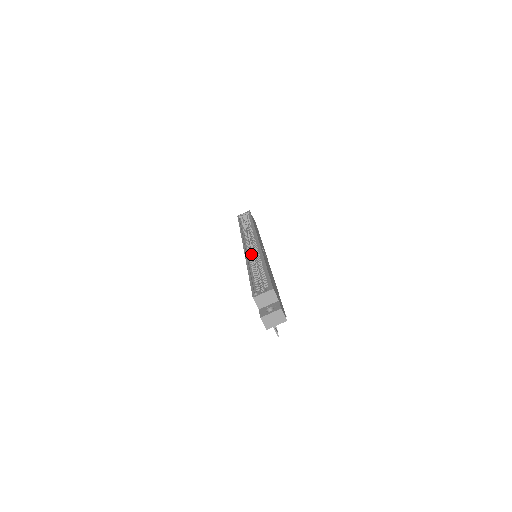
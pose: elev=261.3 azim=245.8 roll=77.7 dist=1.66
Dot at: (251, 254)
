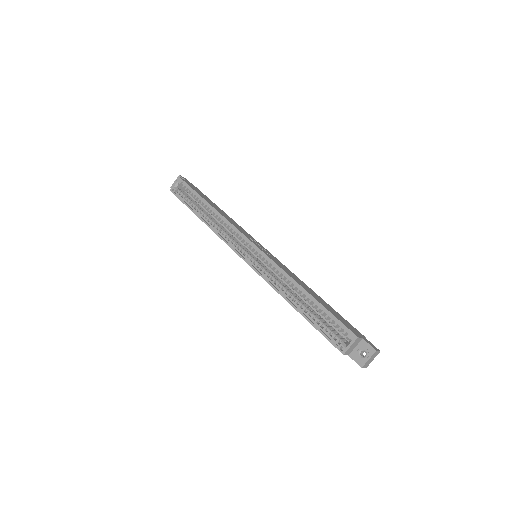
Dot at: (265, 270)
